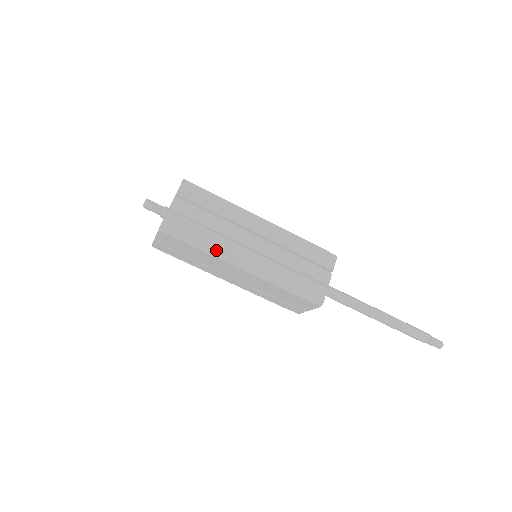
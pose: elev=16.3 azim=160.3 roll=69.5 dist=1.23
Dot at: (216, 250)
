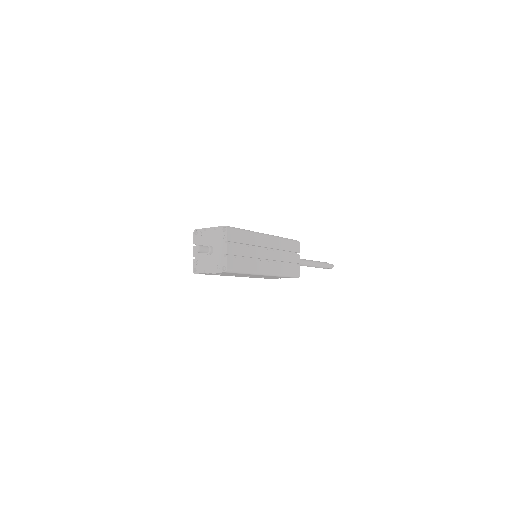
Dot at: (254, 270)
